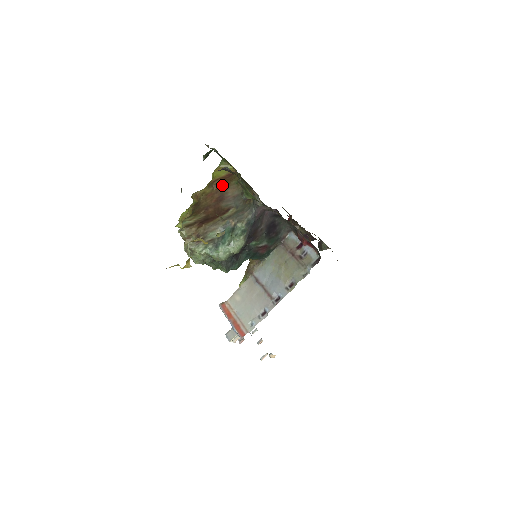
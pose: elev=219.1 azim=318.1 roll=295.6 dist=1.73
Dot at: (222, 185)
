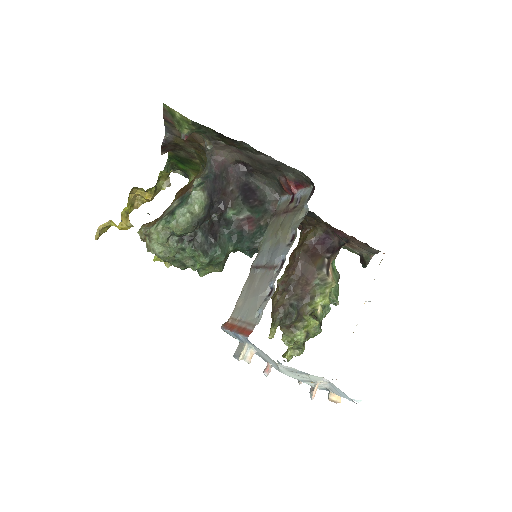
Dot at: (187, 185)
